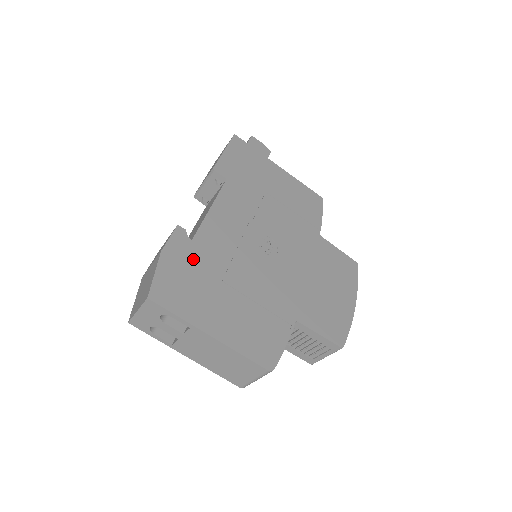
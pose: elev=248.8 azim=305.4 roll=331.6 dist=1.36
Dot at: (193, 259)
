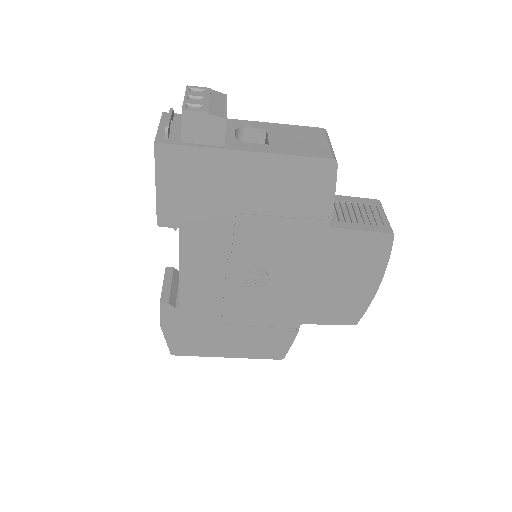
Dot at: (188, 321)
